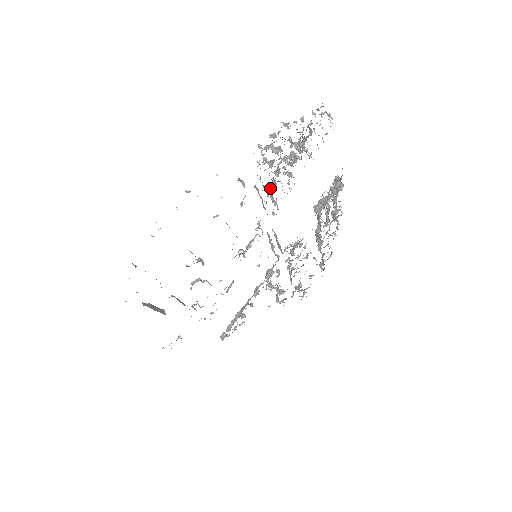
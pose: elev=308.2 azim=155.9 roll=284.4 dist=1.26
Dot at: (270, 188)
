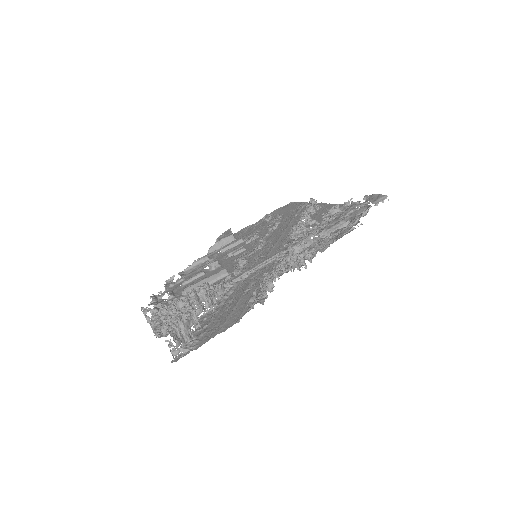
Dot at: occluded
